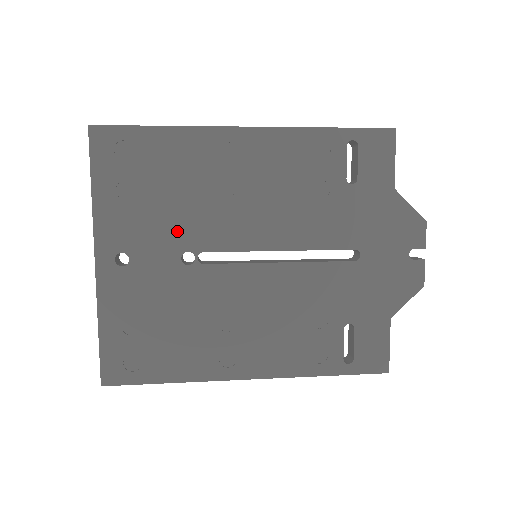
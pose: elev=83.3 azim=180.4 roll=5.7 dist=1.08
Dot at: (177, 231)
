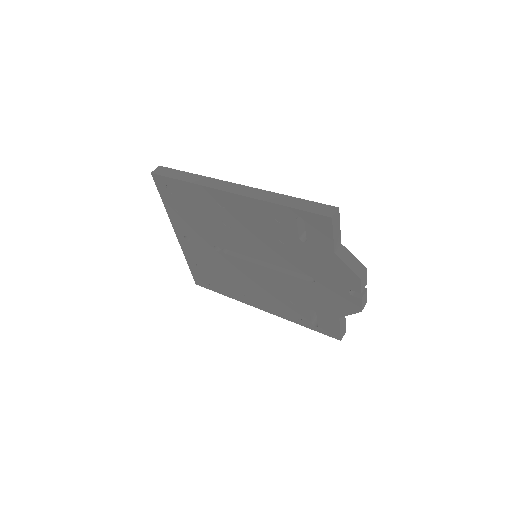
Dot at: (208, 235)
